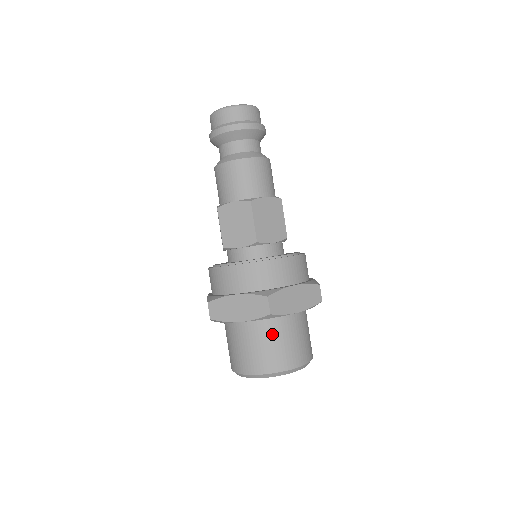
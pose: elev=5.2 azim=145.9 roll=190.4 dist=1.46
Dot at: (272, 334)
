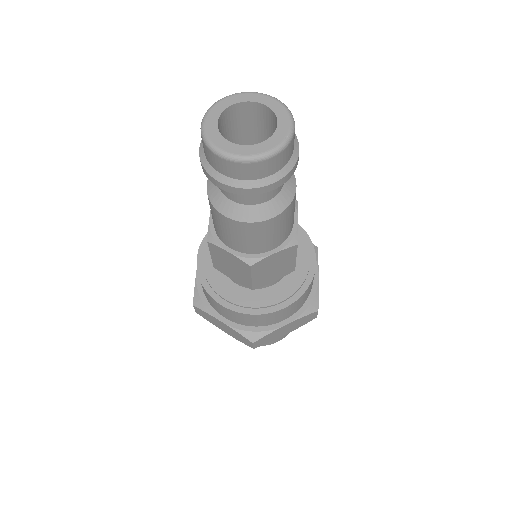
Dot at: occluded
